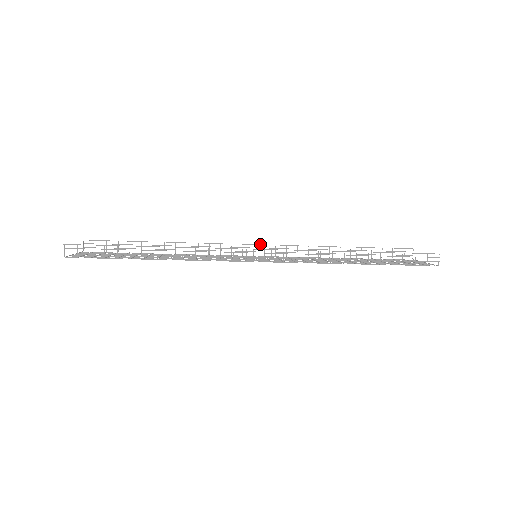
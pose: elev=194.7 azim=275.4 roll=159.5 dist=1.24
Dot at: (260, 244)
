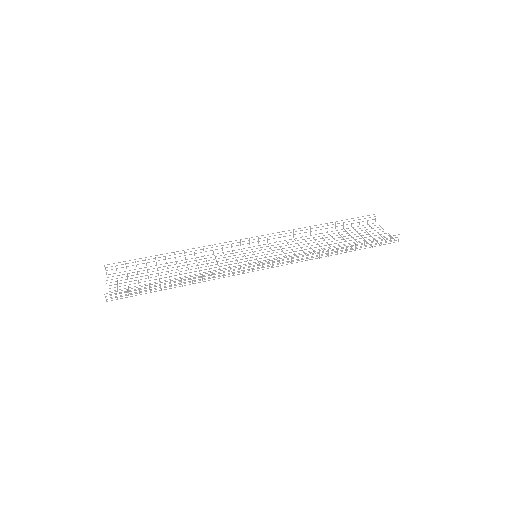
Dot at: occluded
